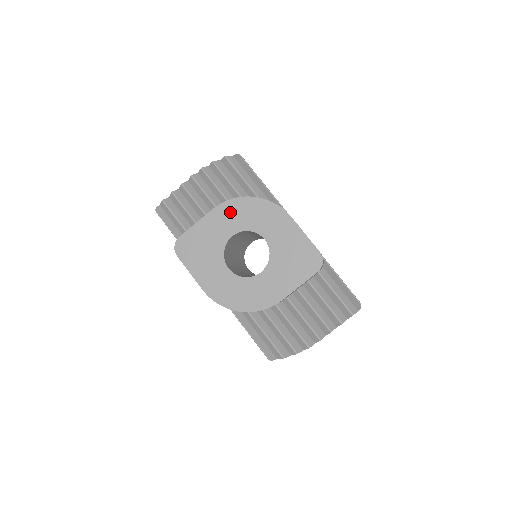
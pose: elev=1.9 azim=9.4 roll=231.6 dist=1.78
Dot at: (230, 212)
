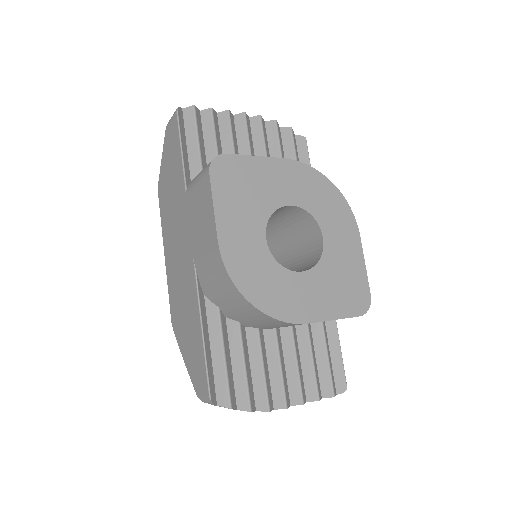
Dot at: (302, 178)
